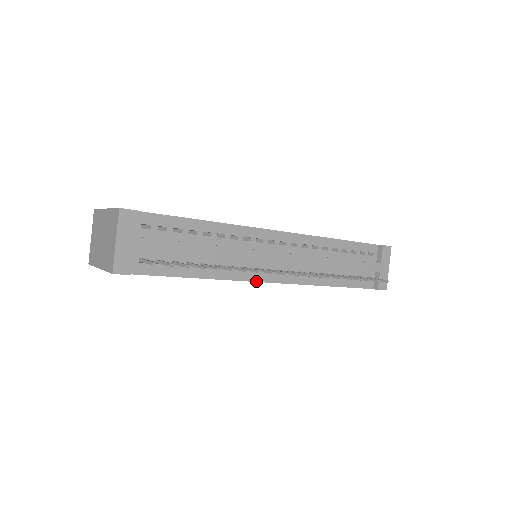
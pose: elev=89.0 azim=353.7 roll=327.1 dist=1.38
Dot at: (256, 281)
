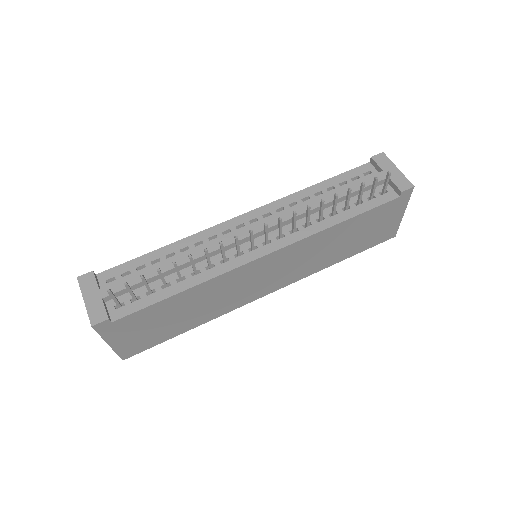
Dot at: (245, 263)
